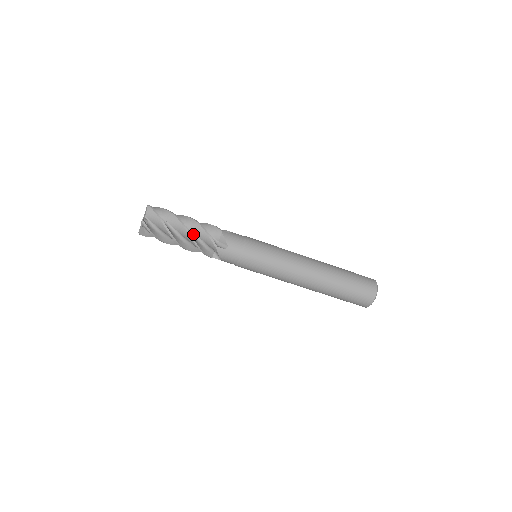
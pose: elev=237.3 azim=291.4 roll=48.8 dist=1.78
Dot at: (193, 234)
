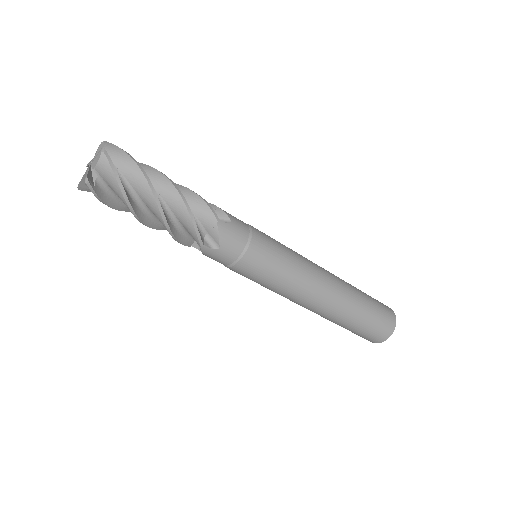
Dot at: (170, 213)
